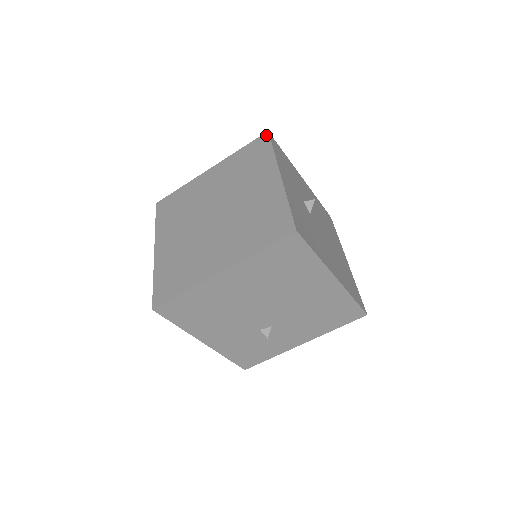
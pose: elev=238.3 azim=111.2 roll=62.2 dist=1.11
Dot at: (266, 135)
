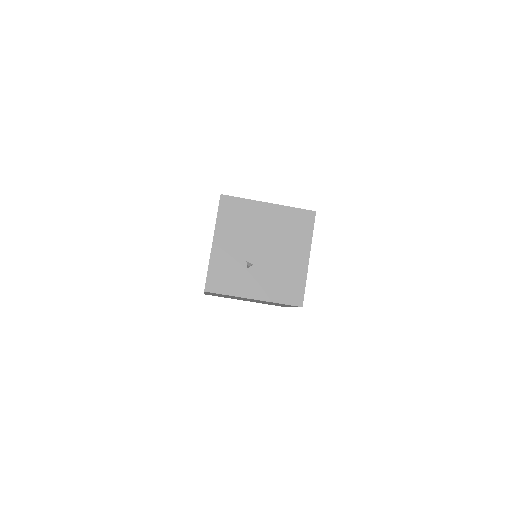
Dot at: occluded
